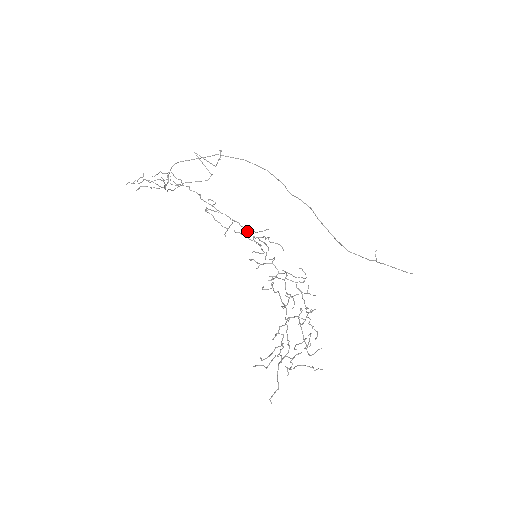
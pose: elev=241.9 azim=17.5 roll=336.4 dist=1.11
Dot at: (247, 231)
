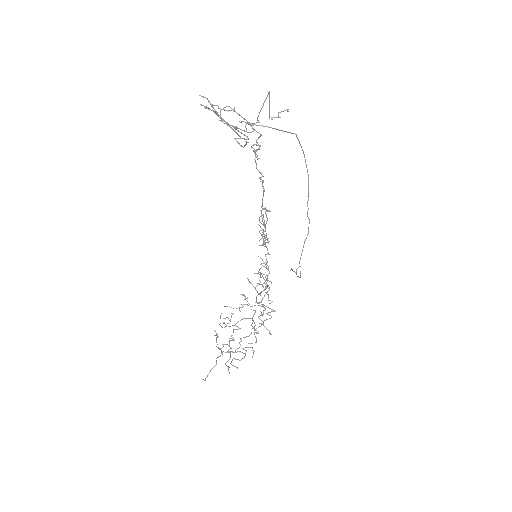
Dot at: occluded
